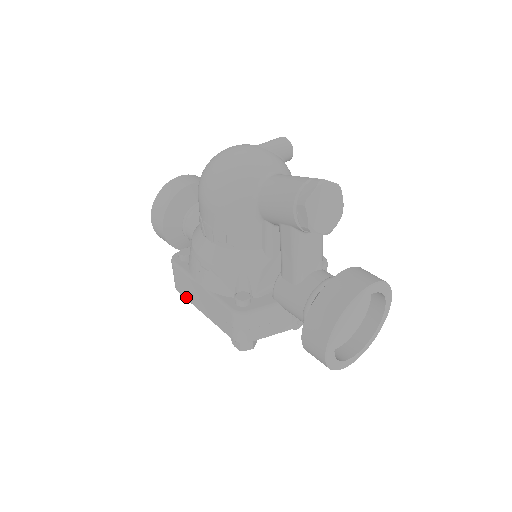
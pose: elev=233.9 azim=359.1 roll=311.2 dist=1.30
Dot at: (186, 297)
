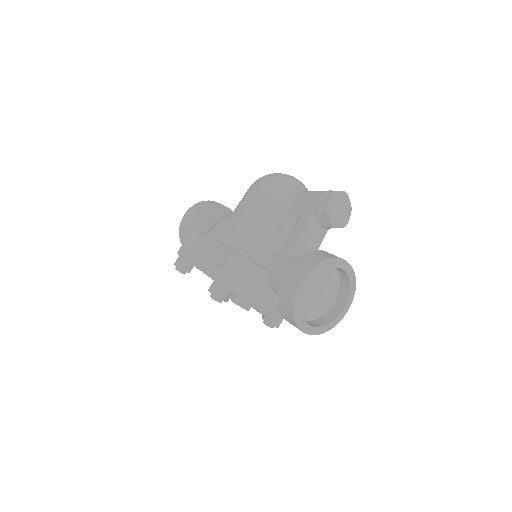
Dot at: (186, 256)
